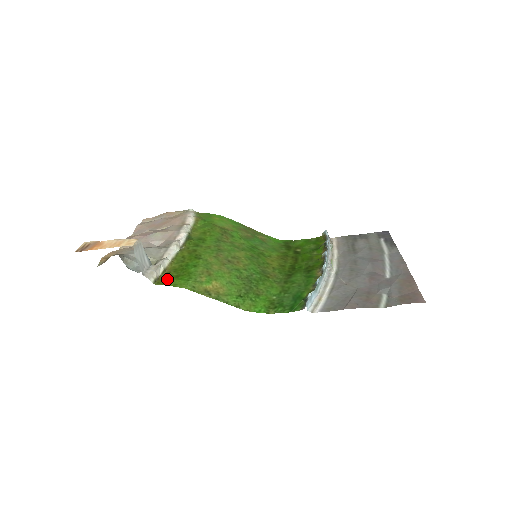
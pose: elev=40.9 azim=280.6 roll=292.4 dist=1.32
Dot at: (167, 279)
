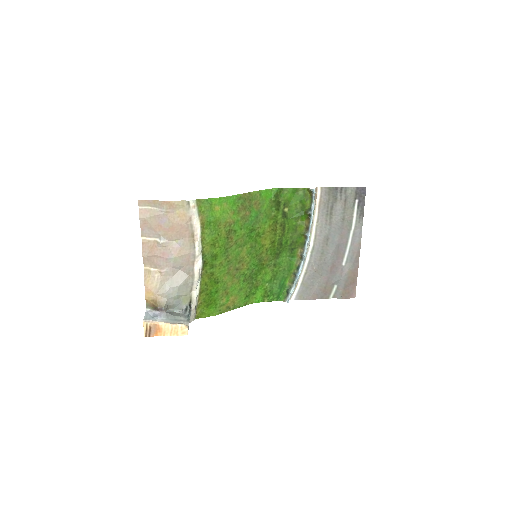
Dot at: (202, 311)
